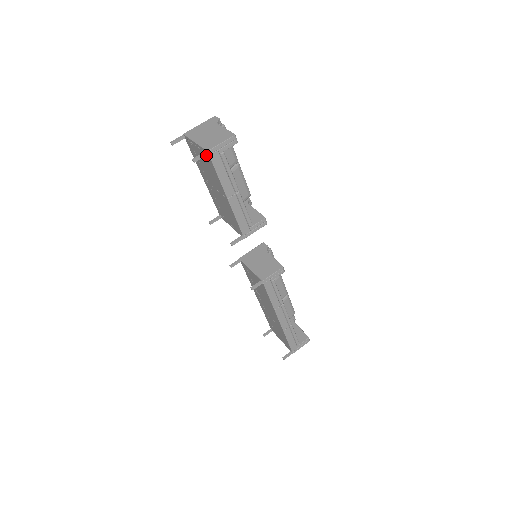
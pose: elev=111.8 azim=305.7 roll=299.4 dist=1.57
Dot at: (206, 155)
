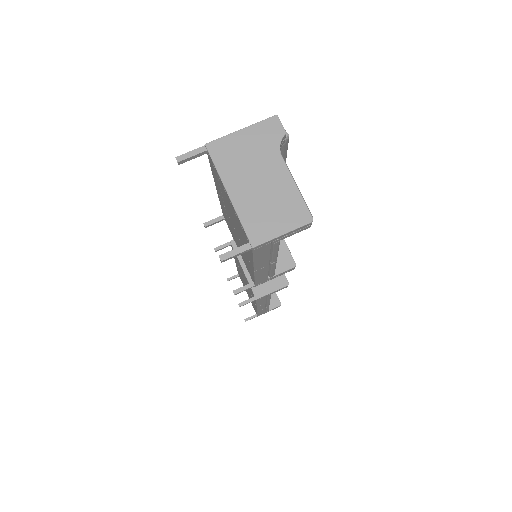
Dot at: (247, 250)
